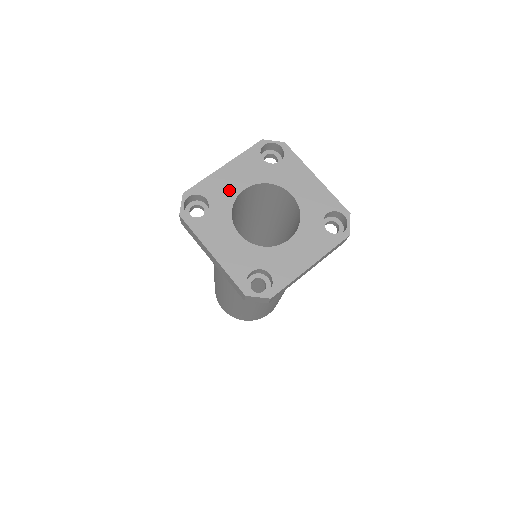
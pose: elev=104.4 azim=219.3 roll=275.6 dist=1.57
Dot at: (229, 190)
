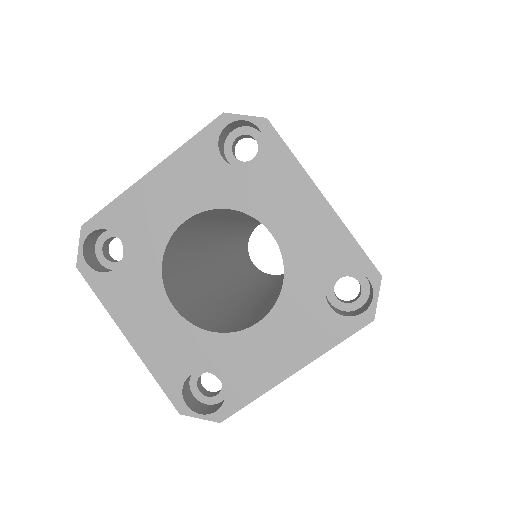
Dot at: (158, 222)
